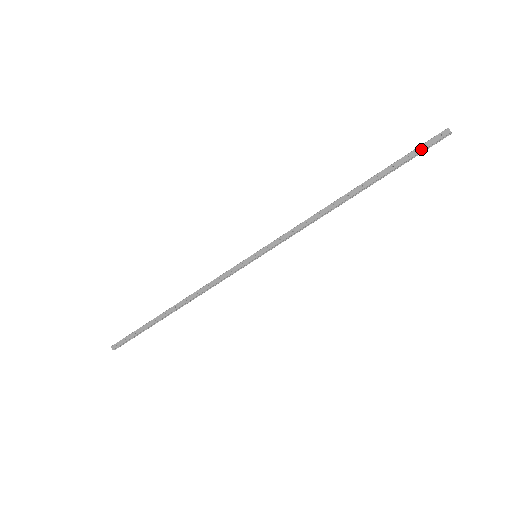
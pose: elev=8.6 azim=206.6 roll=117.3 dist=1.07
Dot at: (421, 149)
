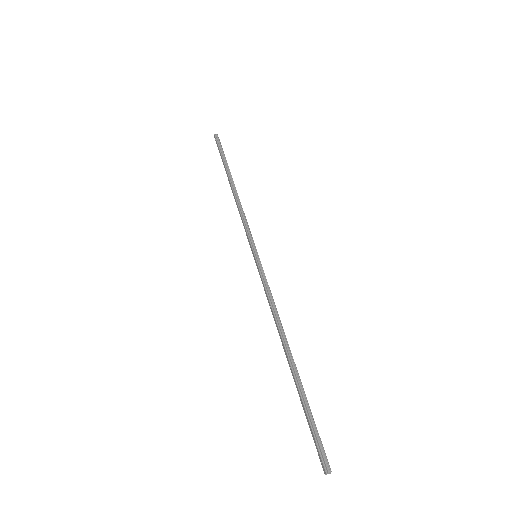
Dot at: (313, 437)
